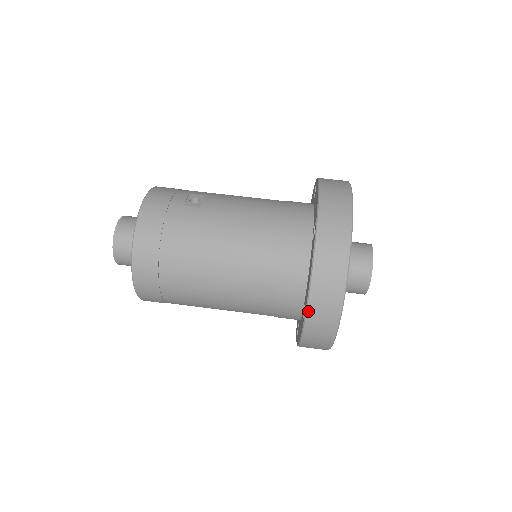
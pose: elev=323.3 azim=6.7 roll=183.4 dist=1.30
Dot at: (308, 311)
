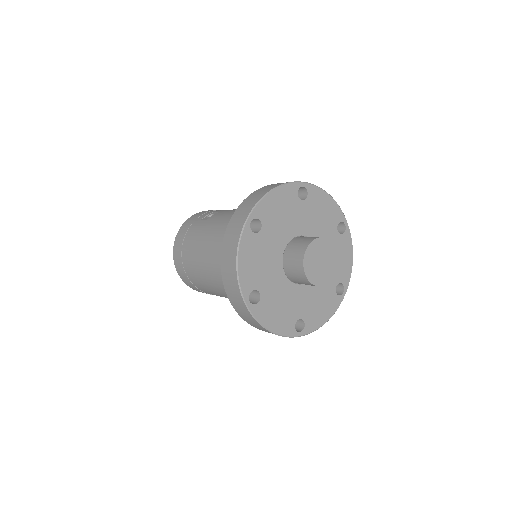
Dot at: (226, 291)
